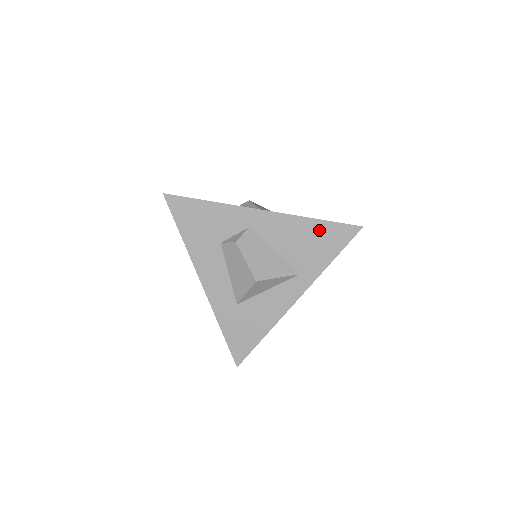
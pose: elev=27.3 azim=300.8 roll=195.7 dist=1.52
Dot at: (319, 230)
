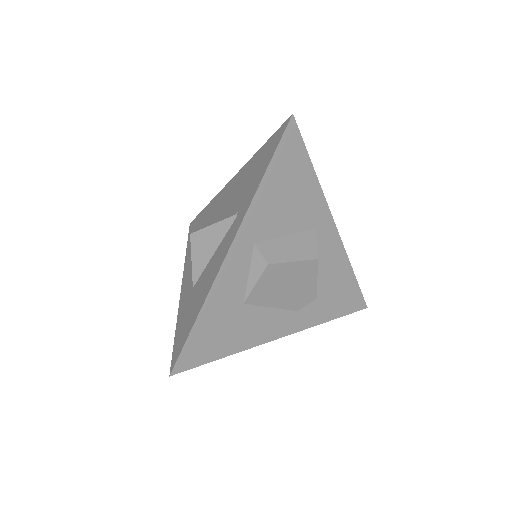
Dot at: (260, 156)
